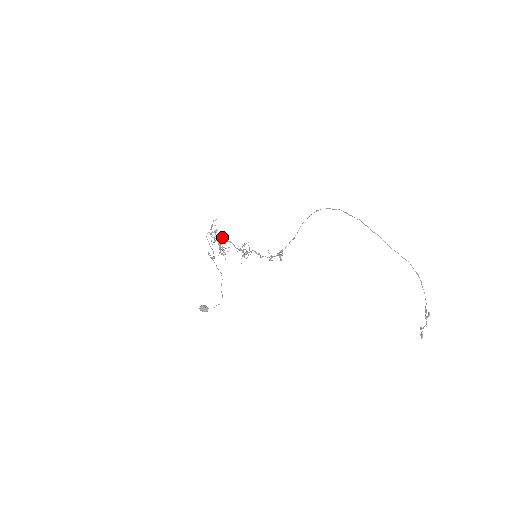
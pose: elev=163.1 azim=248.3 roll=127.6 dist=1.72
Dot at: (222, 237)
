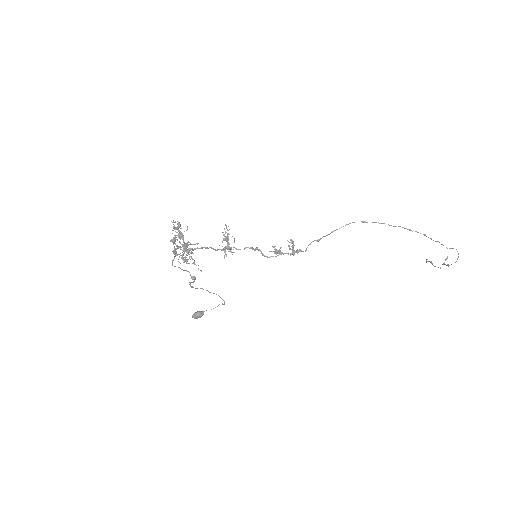
Dot at: (174, 226)
